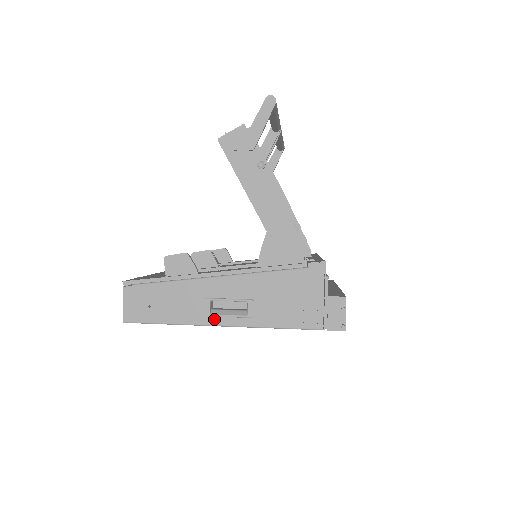
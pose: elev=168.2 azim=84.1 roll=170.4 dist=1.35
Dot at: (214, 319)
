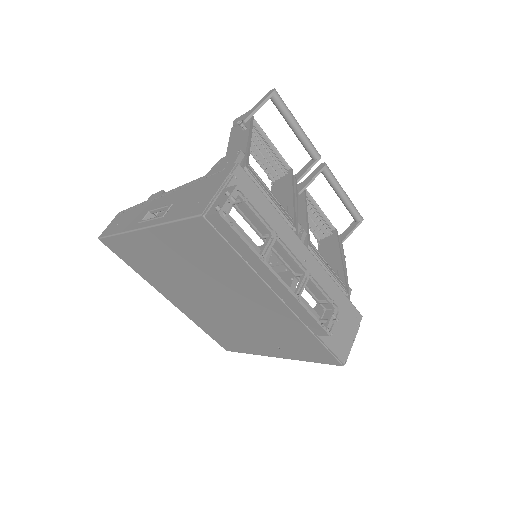
Dot at: (141, 224)
